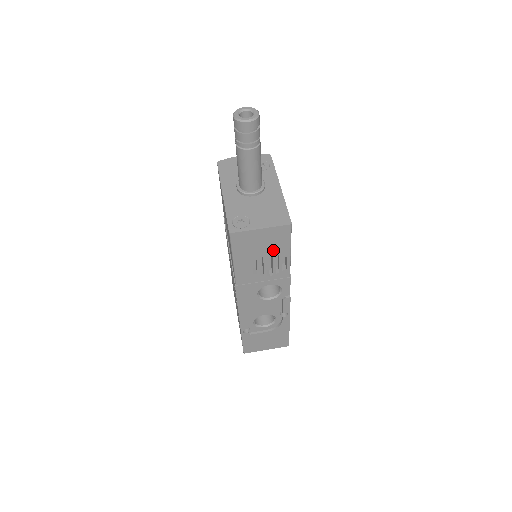
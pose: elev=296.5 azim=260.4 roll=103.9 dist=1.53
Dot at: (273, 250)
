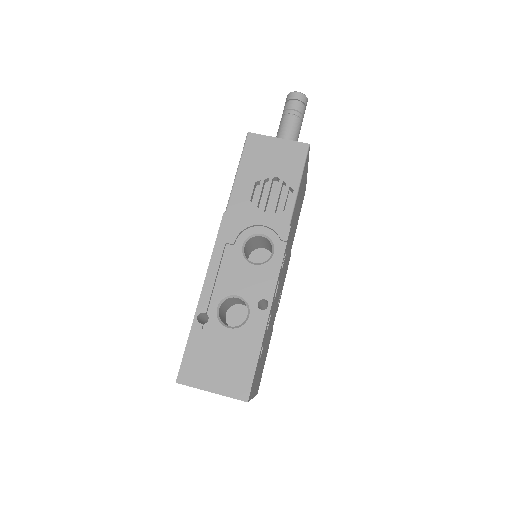
Dot at: (282, 173)
